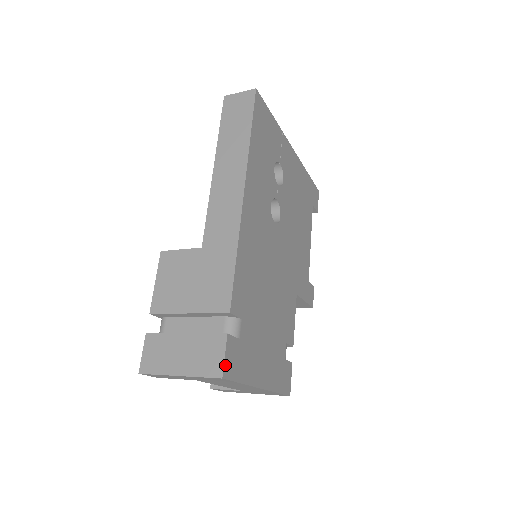
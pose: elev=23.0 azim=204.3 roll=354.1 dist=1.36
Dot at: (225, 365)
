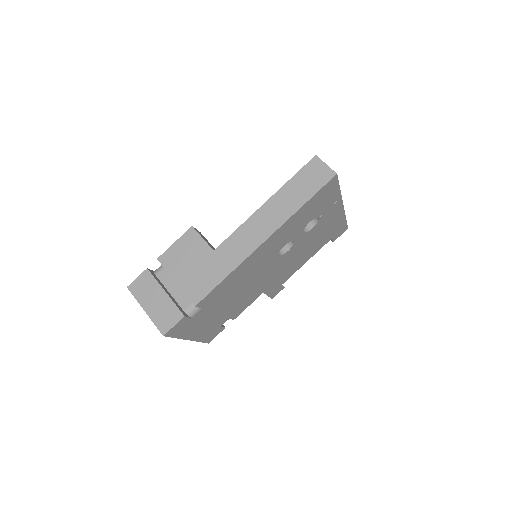
Dot at: (170, 330)
